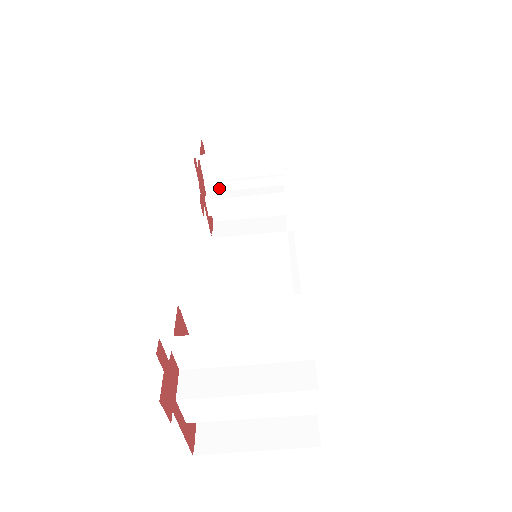
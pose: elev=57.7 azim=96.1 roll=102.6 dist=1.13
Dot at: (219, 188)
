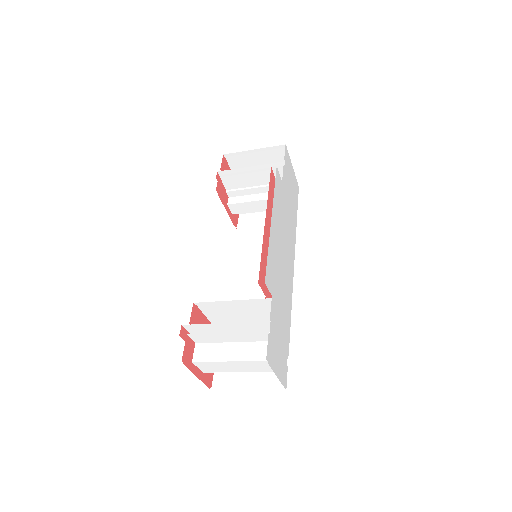
Dot at: (238, 194)
